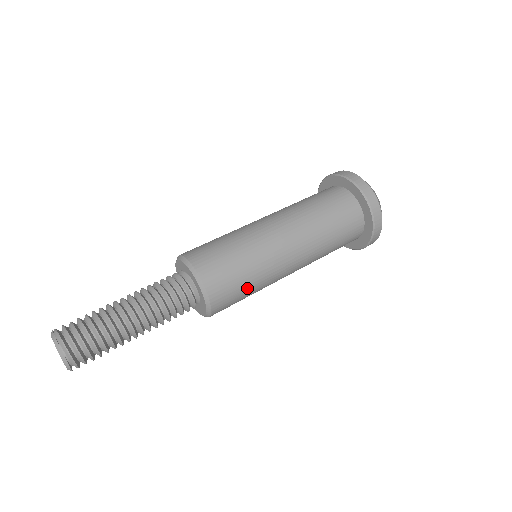
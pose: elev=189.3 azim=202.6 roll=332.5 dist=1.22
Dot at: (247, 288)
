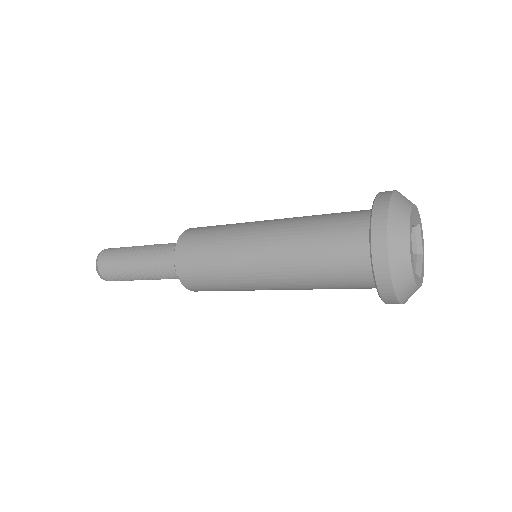
Dot at: (219, 287)
